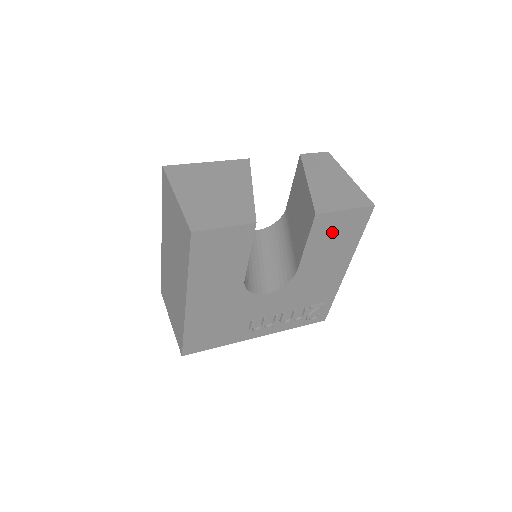
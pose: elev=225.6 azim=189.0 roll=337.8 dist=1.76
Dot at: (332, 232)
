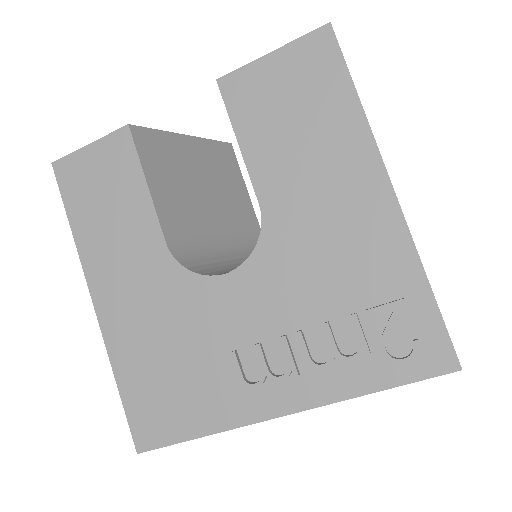
Dot at: (277, 104)
